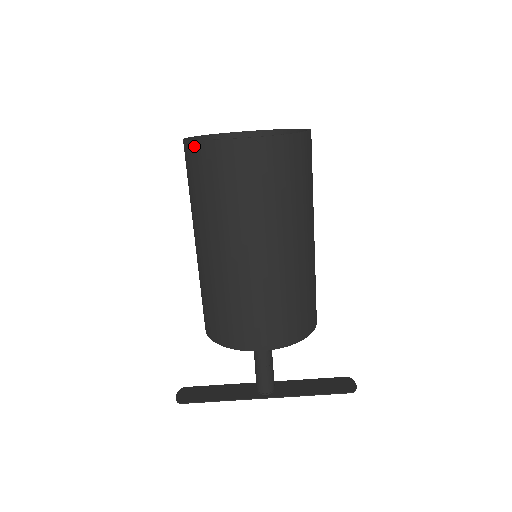
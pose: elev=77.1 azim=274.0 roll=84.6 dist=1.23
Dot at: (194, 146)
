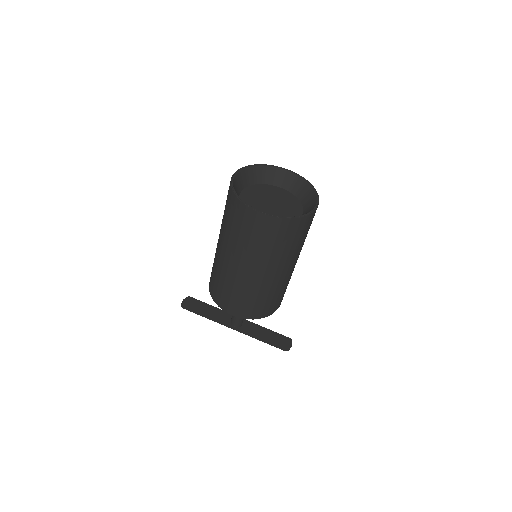
Dot at: (232, 195)
